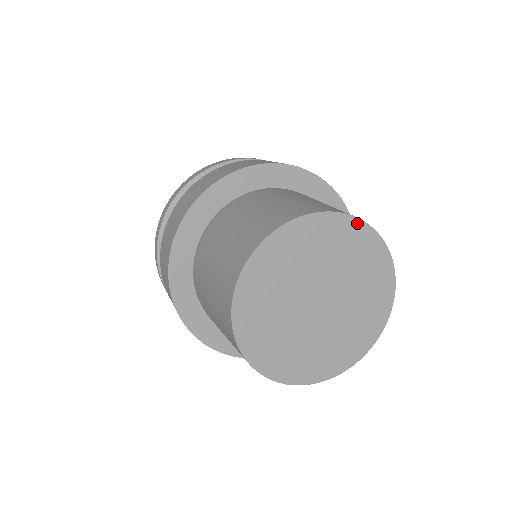
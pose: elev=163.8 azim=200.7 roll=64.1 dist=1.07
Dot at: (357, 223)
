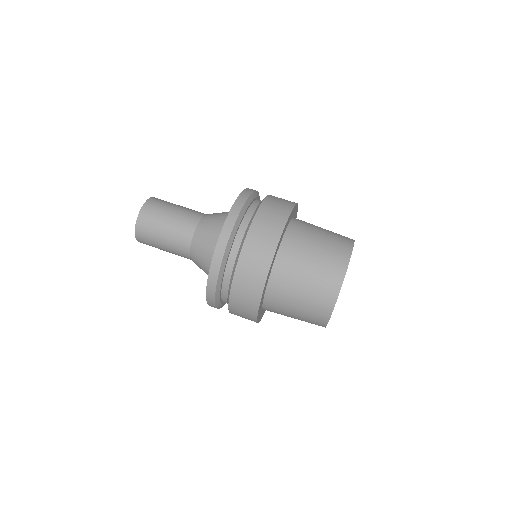
Dot at: occluded
